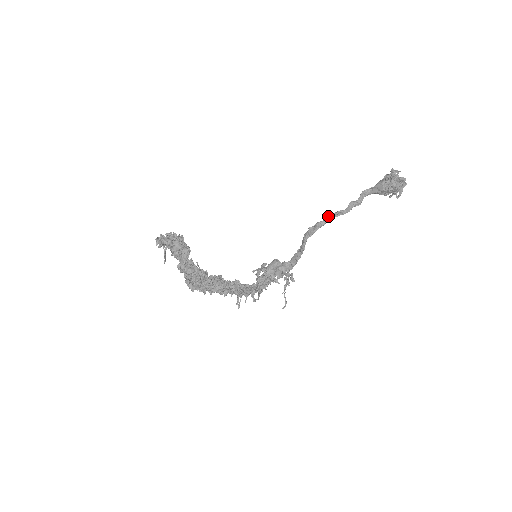
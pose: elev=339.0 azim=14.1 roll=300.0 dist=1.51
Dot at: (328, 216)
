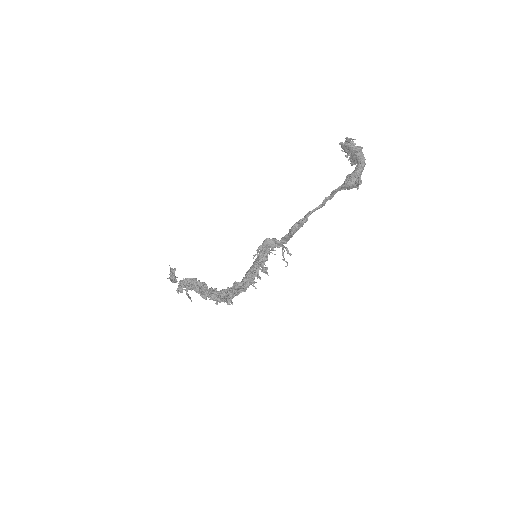
Dot at: (308, 215)
